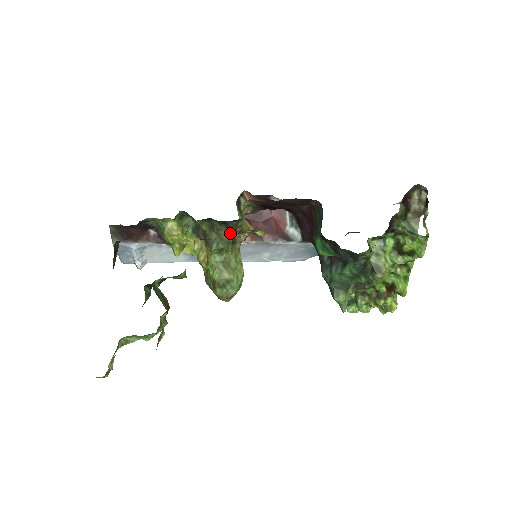
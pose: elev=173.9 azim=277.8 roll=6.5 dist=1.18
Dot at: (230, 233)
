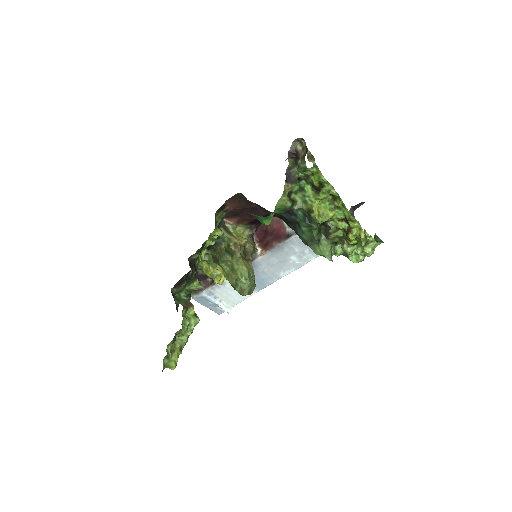
Dot at: (222, 248)
